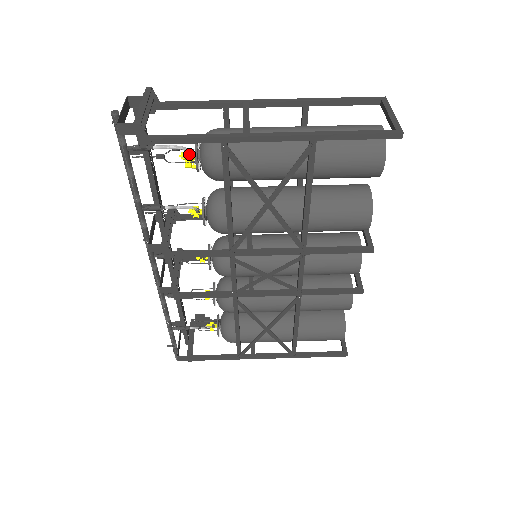
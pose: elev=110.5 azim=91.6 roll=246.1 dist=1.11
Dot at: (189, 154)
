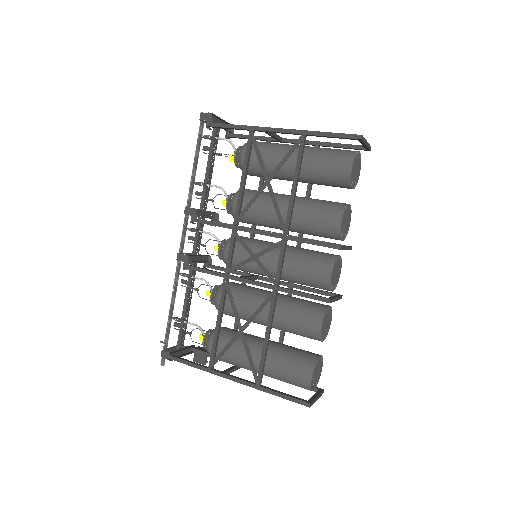
Dot at: (234, 151)
